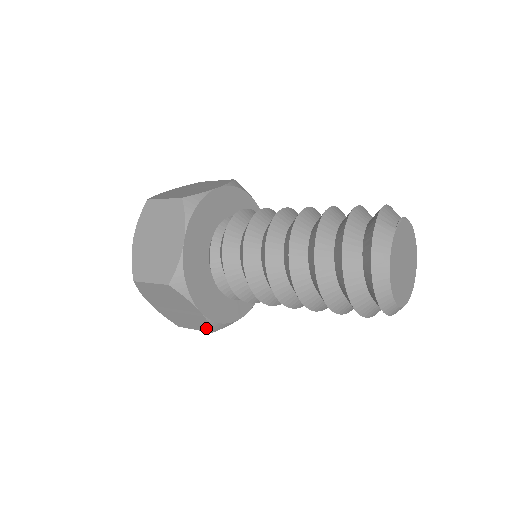
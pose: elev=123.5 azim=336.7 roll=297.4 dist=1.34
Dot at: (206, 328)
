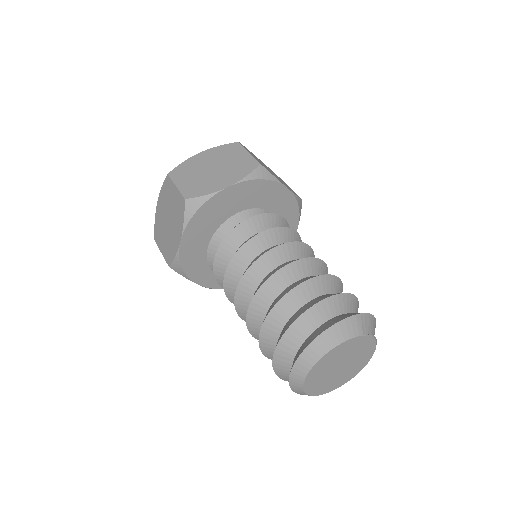
Dot at: (169, 259)
